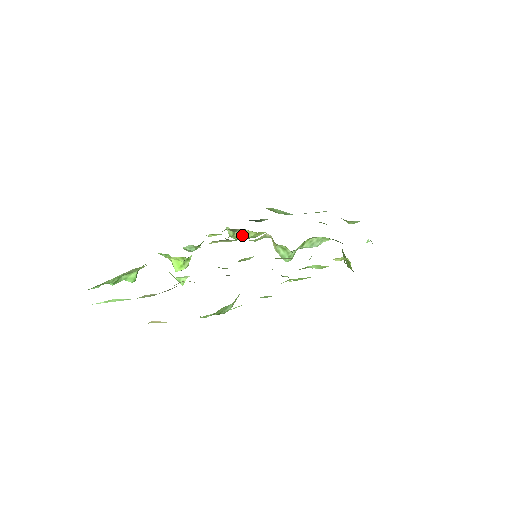
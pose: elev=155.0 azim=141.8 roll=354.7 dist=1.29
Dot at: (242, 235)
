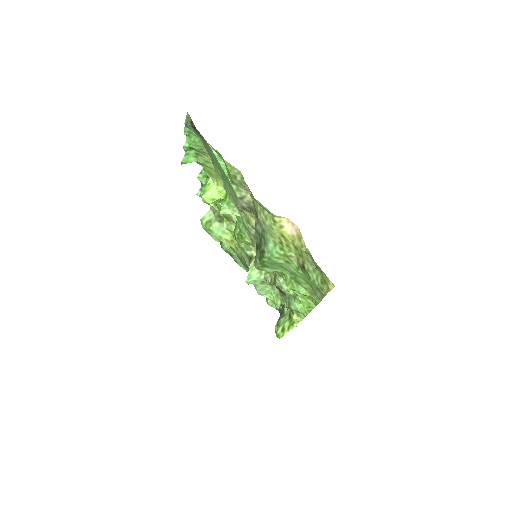
Dot at: occluded
